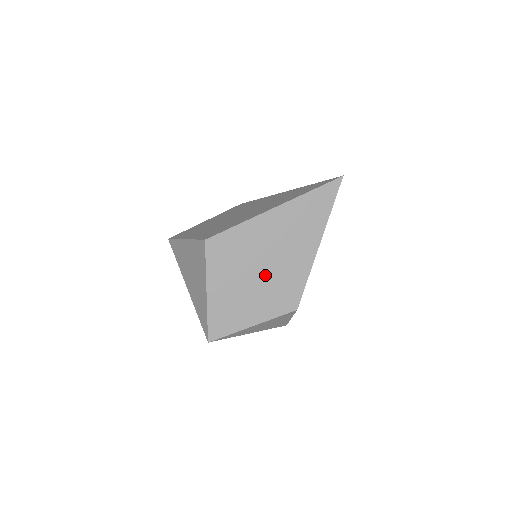
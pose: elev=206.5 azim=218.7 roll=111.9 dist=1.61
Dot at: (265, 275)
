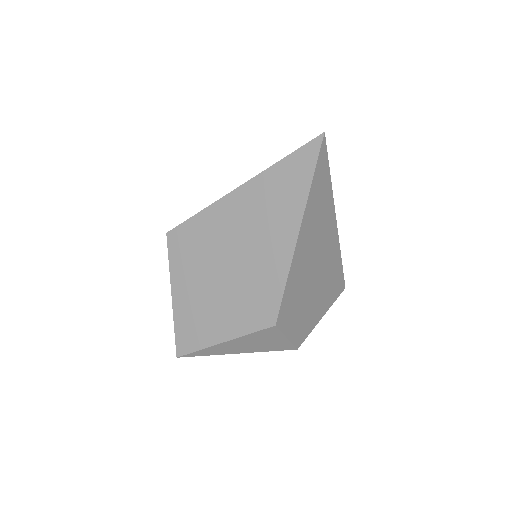
Dot at: (233, 276)
